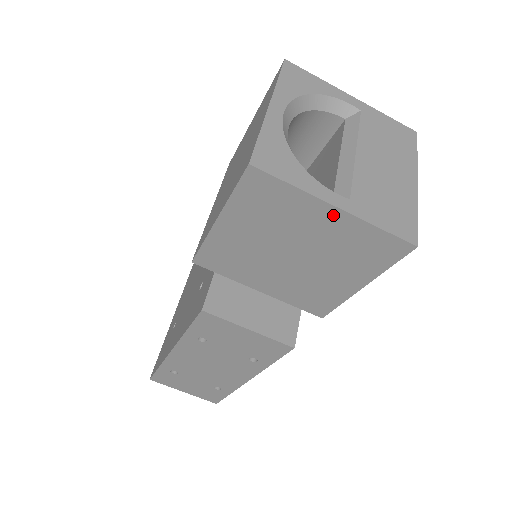
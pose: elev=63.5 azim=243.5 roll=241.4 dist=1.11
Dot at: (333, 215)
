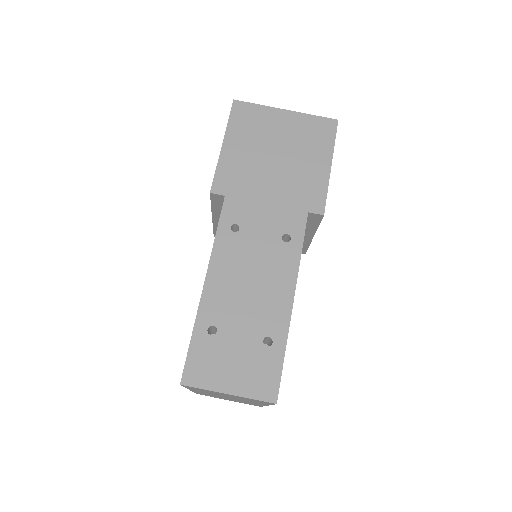
Dot at: (286, 115)
